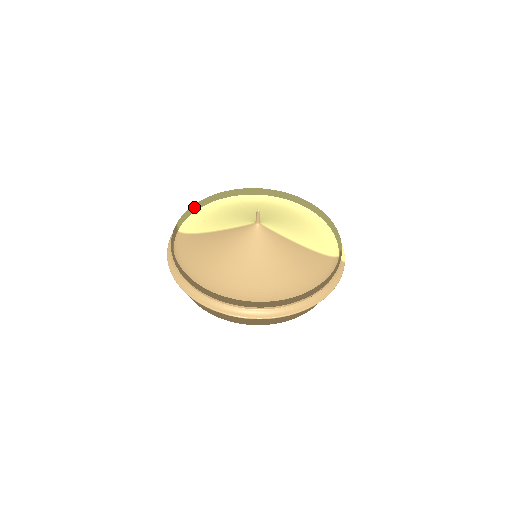
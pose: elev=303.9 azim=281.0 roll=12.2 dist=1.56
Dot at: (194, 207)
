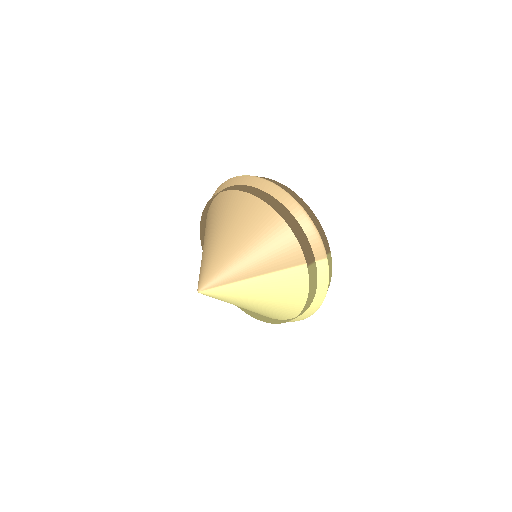
Dot at: occluded
